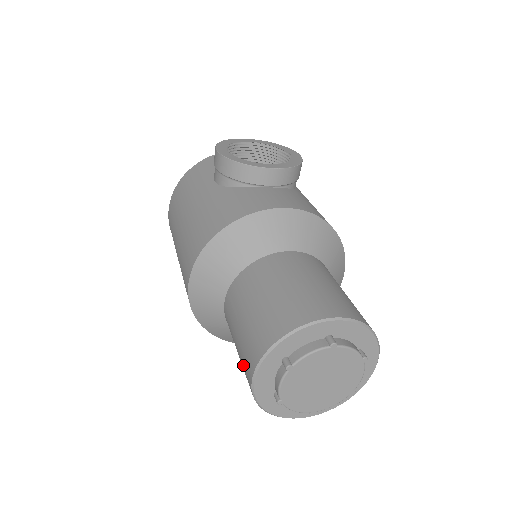
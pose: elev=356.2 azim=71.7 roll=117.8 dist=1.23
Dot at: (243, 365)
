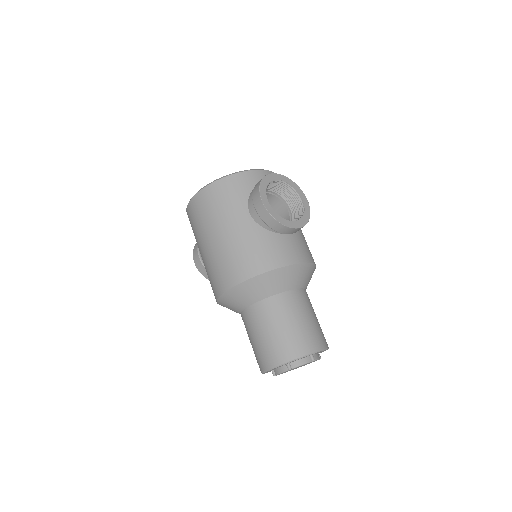
Dot at: (259, 355)
